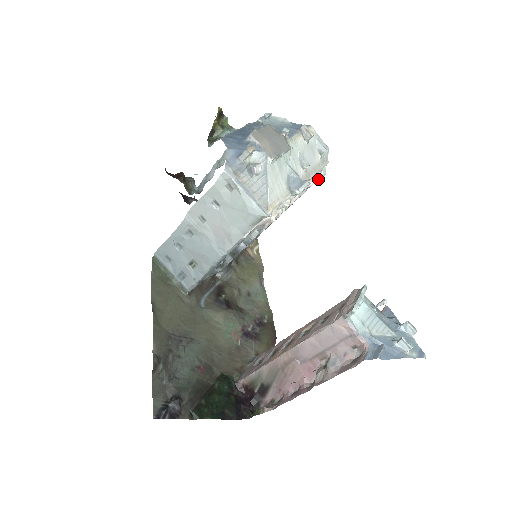
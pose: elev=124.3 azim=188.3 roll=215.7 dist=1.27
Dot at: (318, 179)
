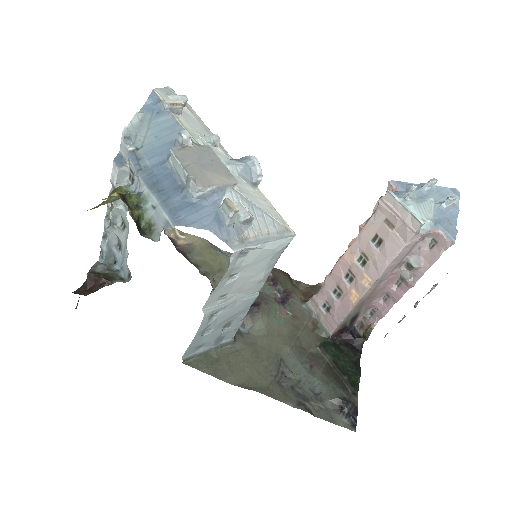
Dot at: occluded
